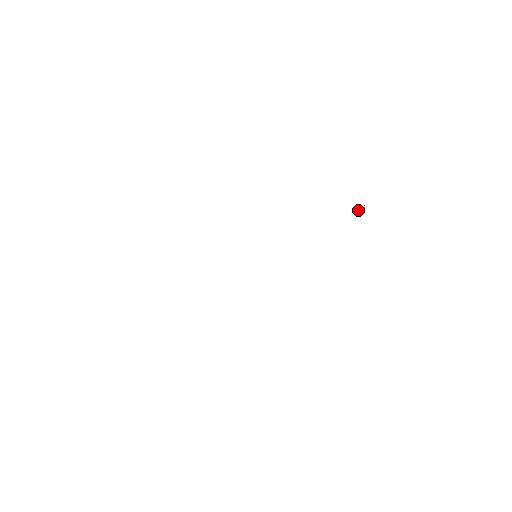
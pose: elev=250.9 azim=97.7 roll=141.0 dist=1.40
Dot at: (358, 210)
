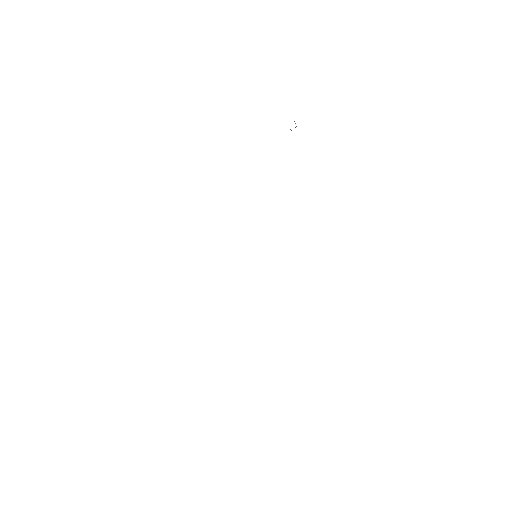
Dot at: occluded
